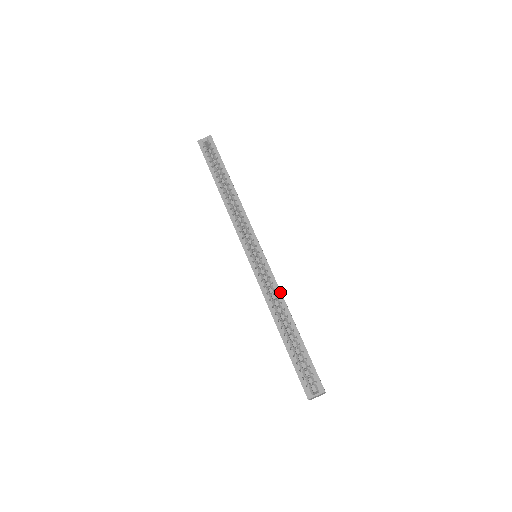
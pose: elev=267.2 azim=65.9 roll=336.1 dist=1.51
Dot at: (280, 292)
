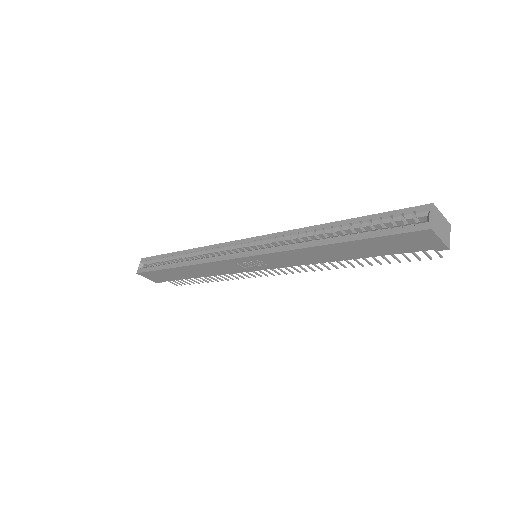
Dot at: (295, 230)
